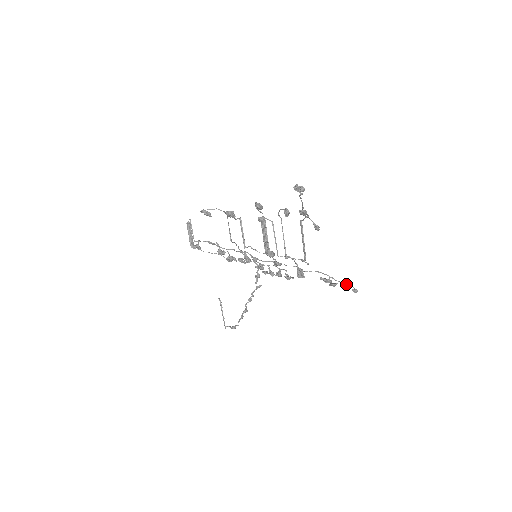
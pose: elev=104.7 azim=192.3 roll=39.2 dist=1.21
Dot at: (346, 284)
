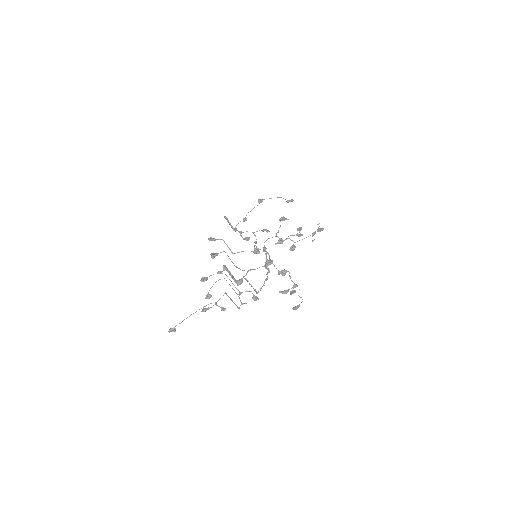
Dot at: occluded
